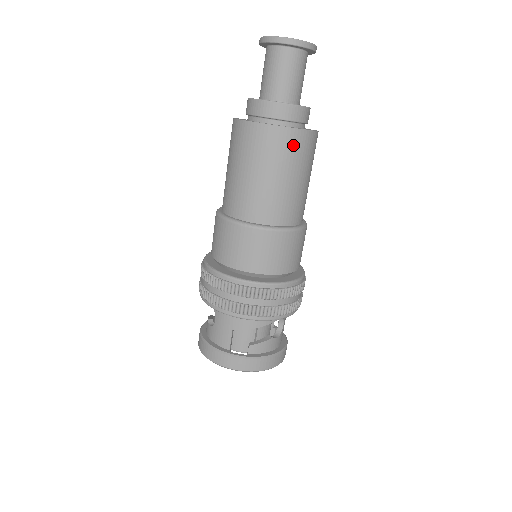
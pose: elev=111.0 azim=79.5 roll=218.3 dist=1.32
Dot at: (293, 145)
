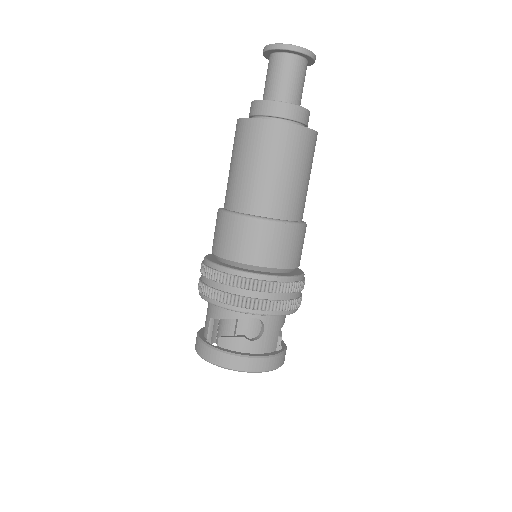
Dot at: (263, 135)
